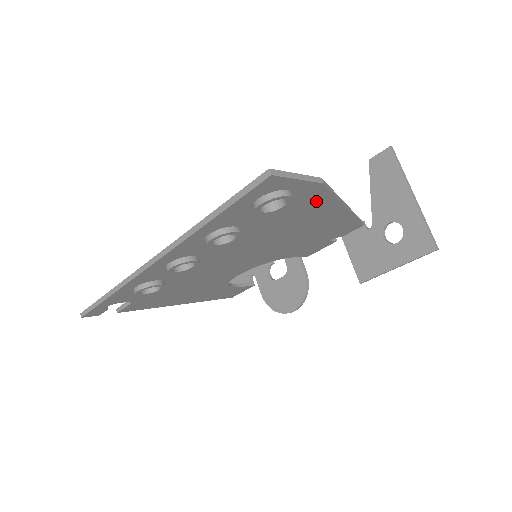
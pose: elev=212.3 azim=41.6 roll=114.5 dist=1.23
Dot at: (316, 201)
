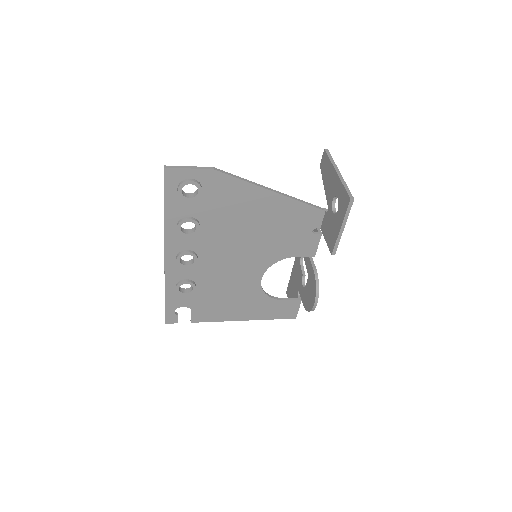
Dot at: (230, 187)
